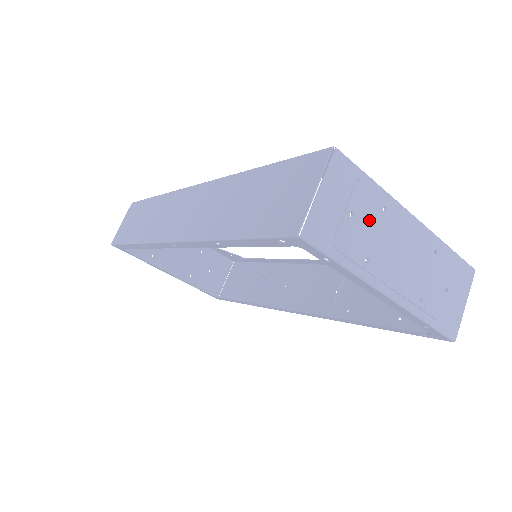
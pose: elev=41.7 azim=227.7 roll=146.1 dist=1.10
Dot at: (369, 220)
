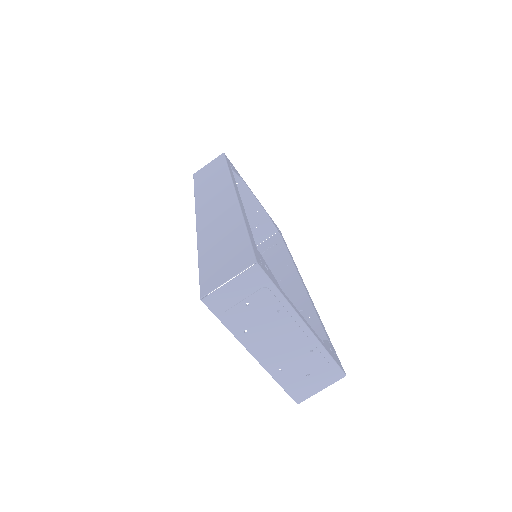
Dot at: (261, 312)
